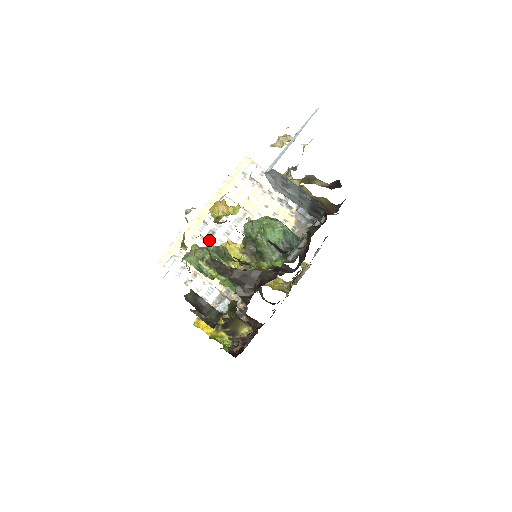
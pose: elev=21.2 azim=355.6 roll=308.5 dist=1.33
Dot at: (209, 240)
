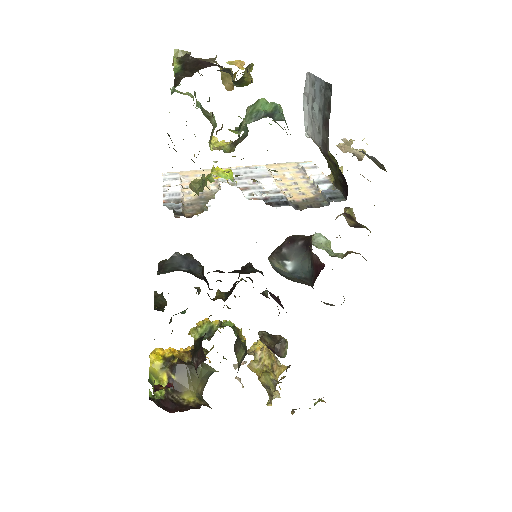
Dot at: occluded
